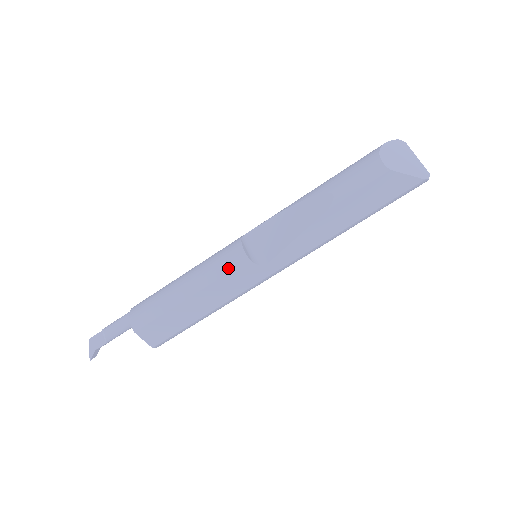
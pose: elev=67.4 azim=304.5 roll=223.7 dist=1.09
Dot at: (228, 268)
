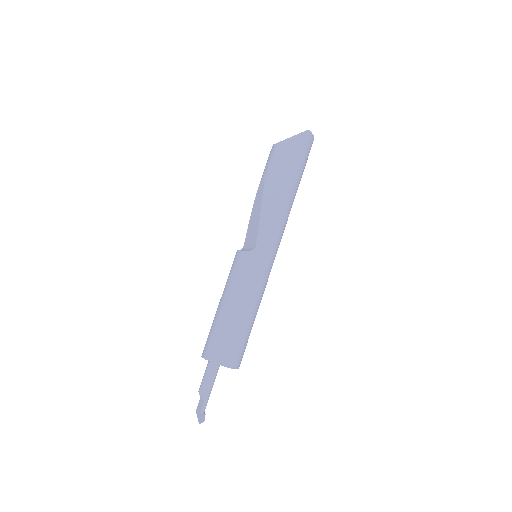
Dot at: (235, 267)
